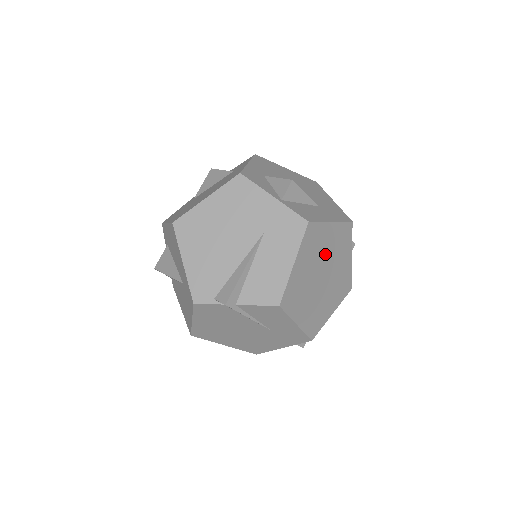
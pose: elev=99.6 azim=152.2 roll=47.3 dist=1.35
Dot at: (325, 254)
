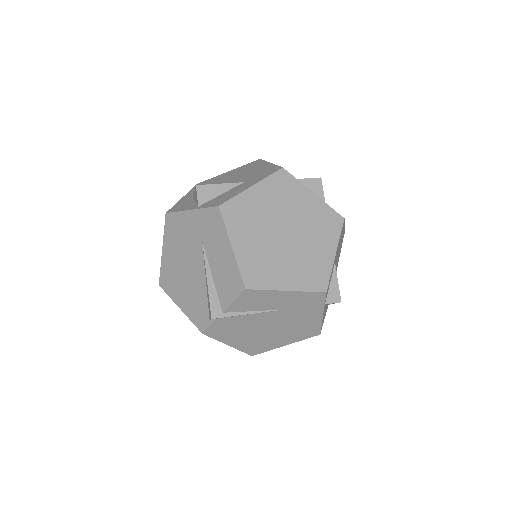
Dot at: (269, 215)
